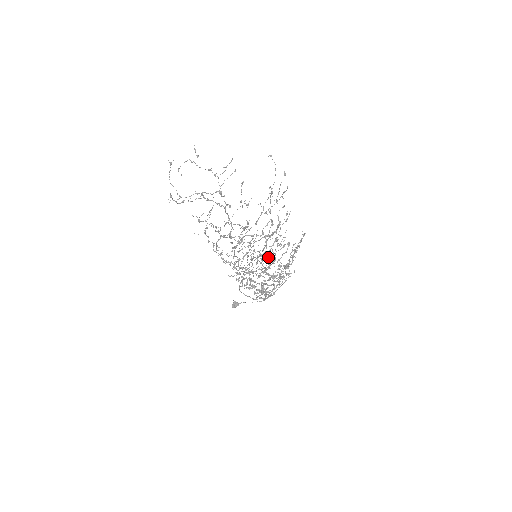
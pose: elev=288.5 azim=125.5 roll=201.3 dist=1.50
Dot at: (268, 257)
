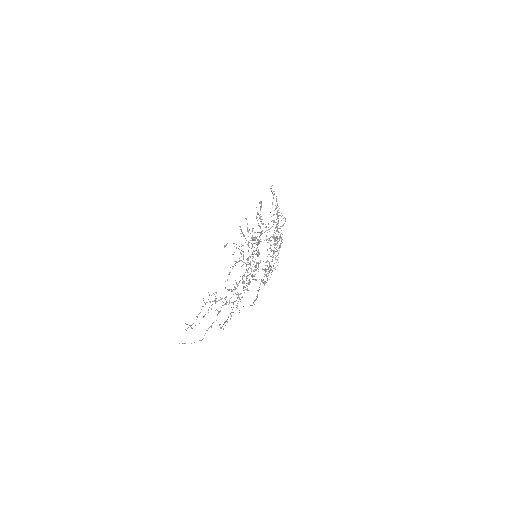
Dot at: occluded
